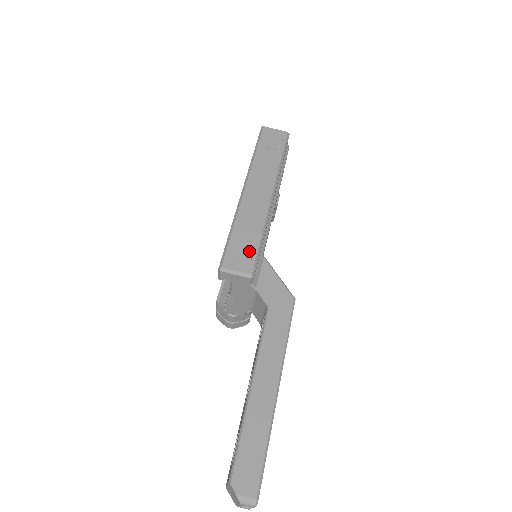
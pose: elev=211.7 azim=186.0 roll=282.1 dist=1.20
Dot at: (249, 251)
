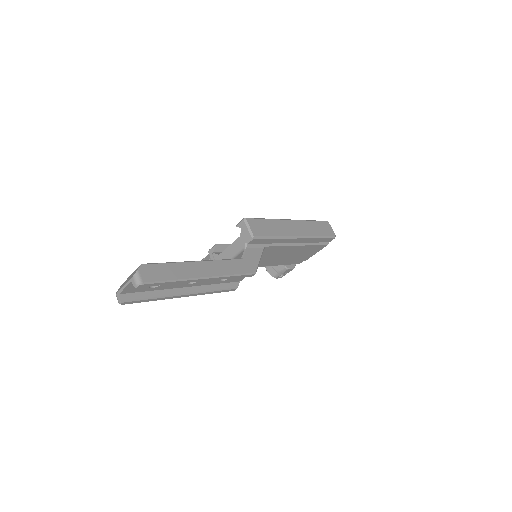
Dot at: (264, 231)
